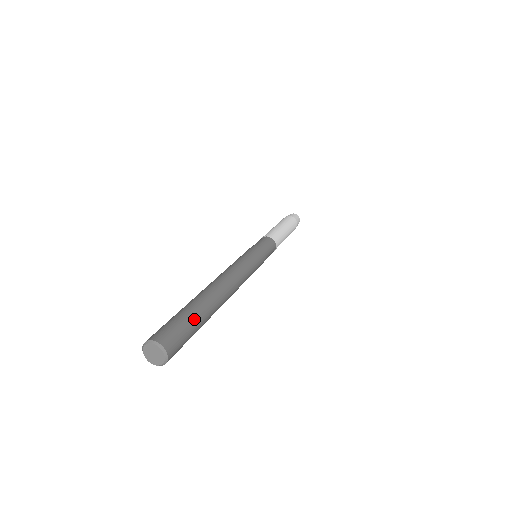
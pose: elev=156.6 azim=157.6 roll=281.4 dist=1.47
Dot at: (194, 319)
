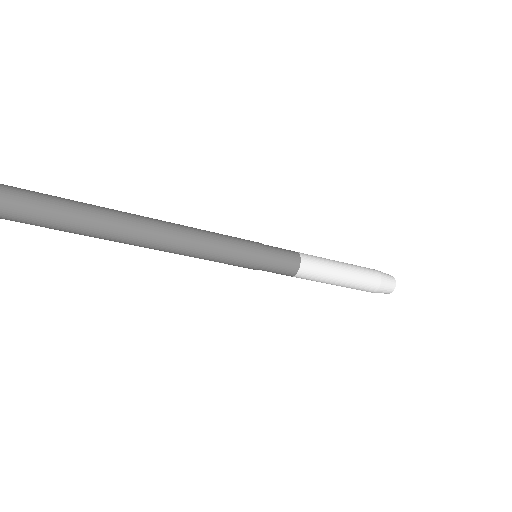
Dot at: (57, 197)
